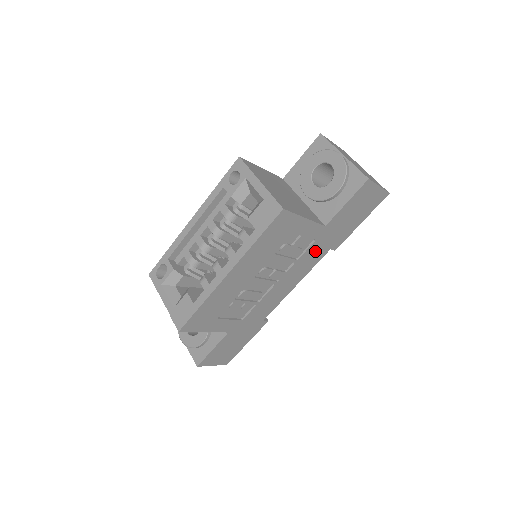
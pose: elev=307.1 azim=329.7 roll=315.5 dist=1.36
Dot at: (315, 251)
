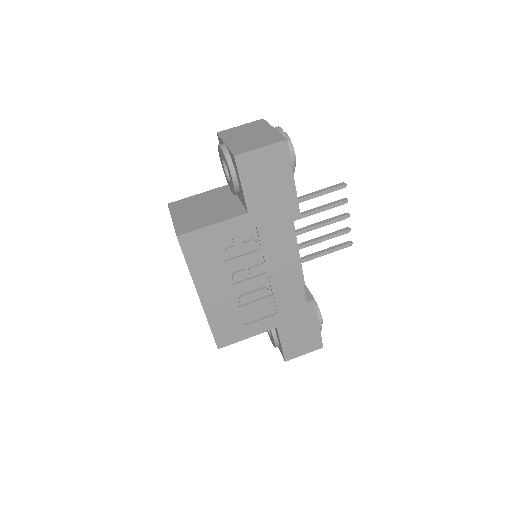
Dot at: (272, 232)
